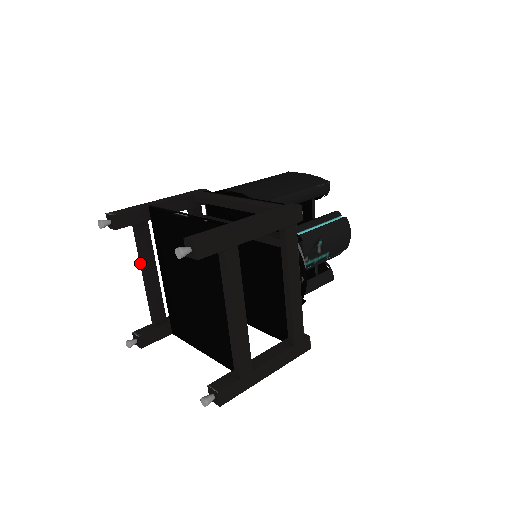
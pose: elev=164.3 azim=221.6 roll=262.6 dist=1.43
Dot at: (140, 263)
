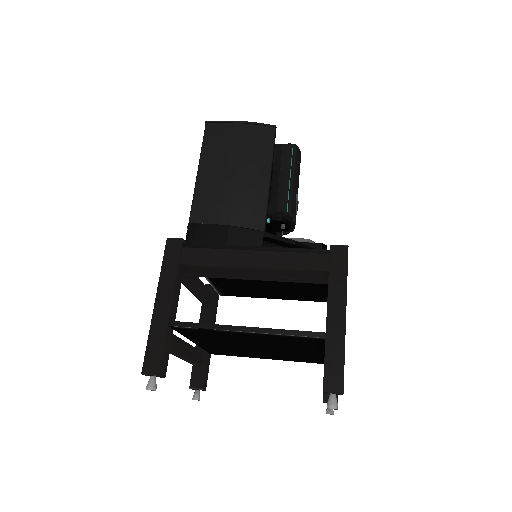
Dot at: (172, 354)
